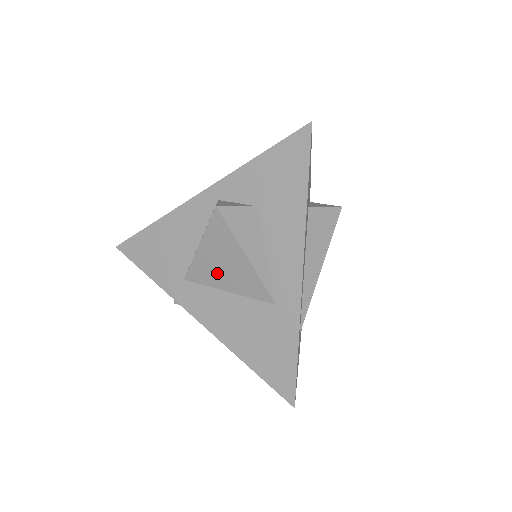
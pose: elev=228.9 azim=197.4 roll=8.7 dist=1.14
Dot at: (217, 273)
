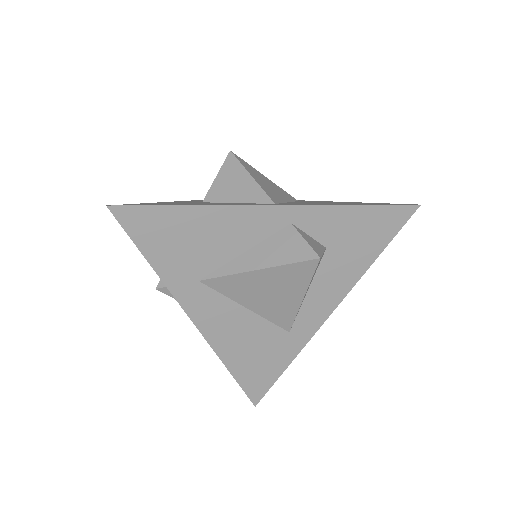
Dot at: (253, 294)
